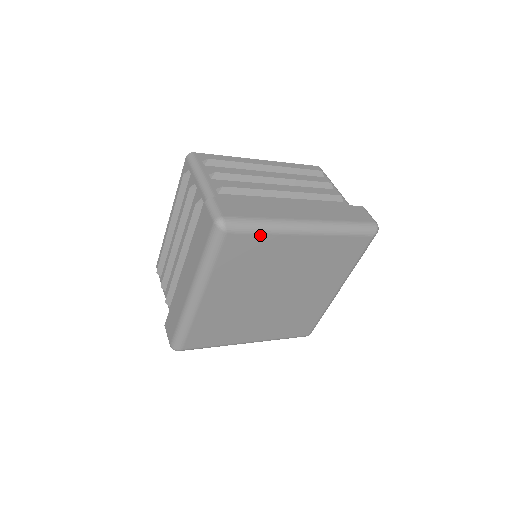
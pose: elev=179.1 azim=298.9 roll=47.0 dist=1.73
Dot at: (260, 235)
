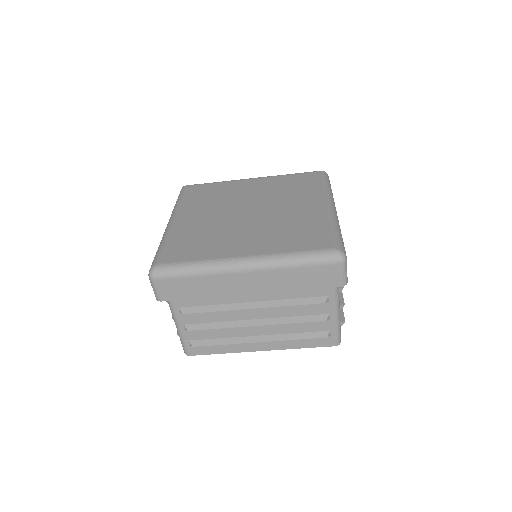
Dot at: (212, 184)
